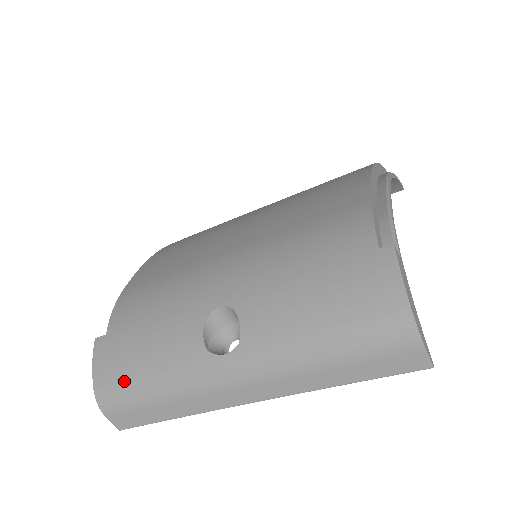
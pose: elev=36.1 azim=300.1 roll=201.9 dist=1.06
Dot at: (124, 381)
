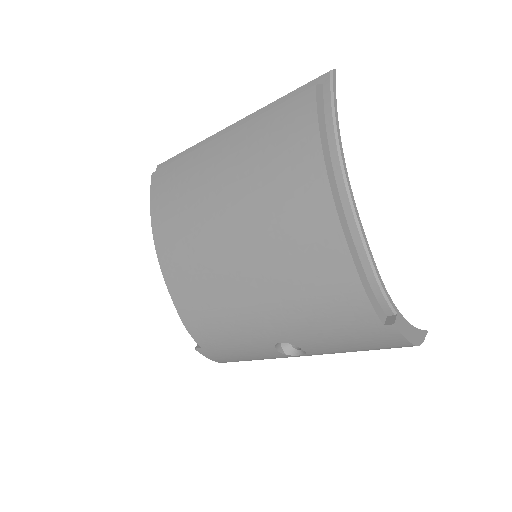
Dot at: (237, 361)
